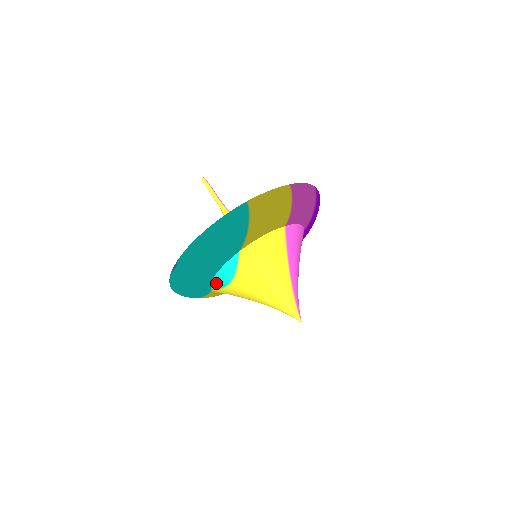
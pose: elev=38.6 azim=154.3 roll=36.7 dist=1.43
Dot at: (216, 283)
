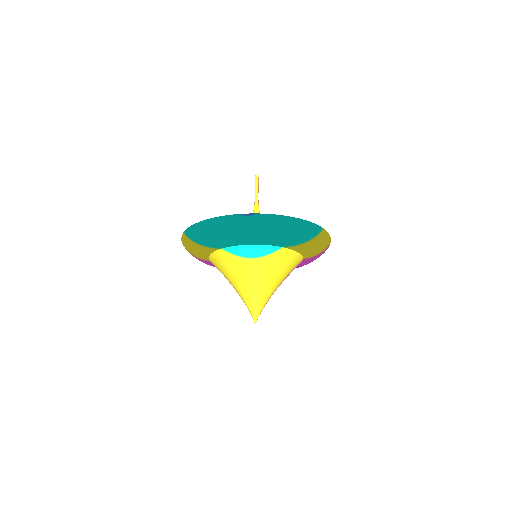
Dot at: (240, 249)
